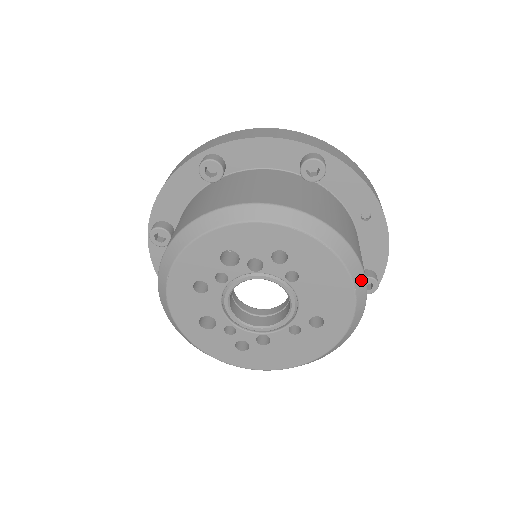
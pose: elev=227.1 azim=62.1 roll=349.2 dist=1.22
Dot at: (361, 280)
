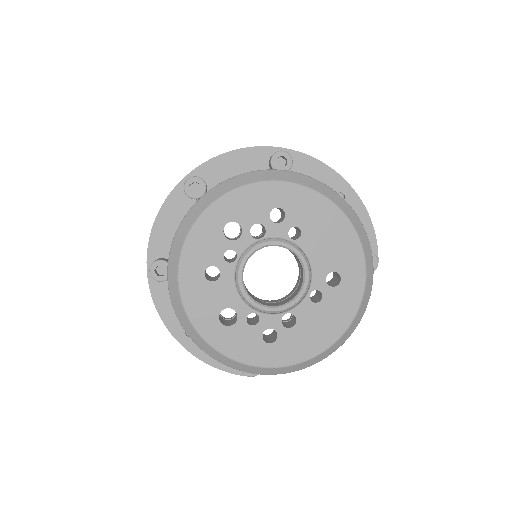
Dot at: (357, 222)
